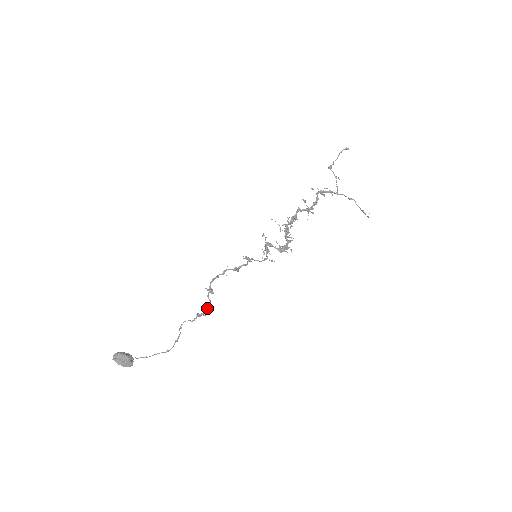
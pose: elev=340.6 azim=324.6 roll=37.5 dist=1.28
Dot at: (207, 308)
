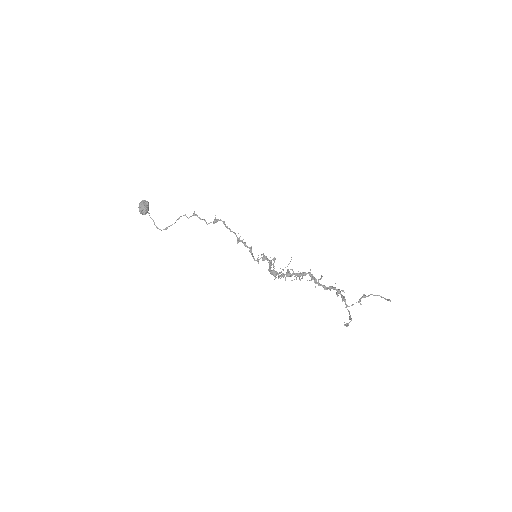
Dot at: occluded
